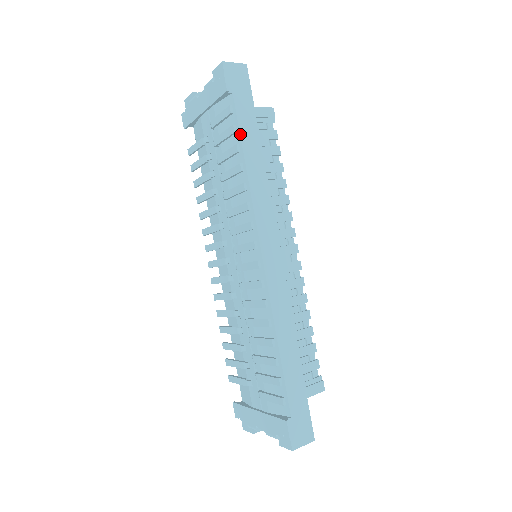
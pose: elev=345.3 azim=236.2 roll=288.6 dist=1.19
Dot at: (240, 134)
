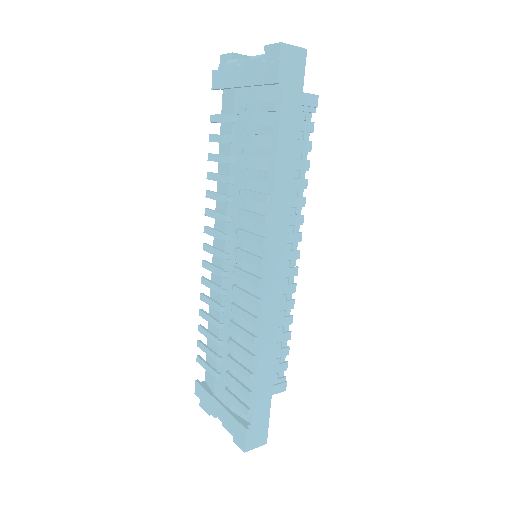
Dot at: (278, 135)
